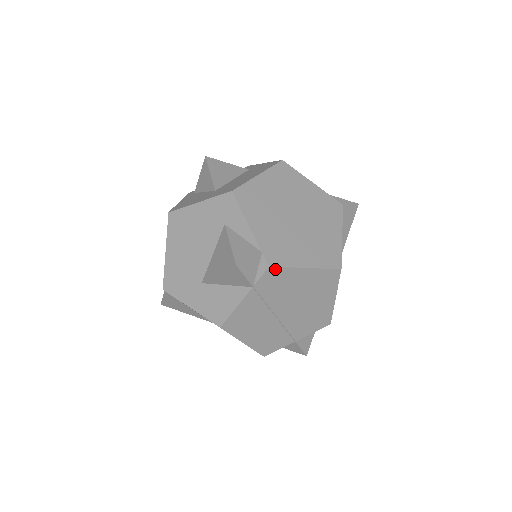
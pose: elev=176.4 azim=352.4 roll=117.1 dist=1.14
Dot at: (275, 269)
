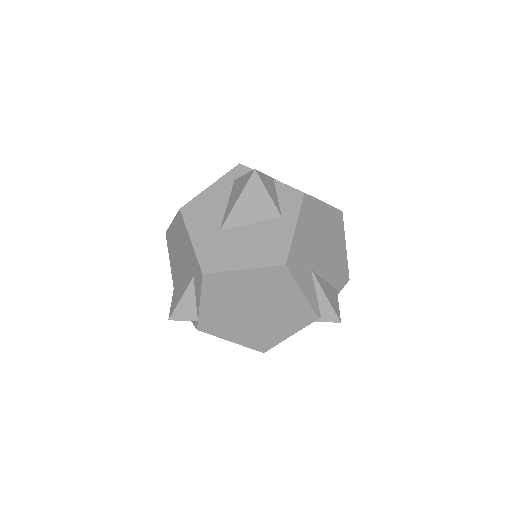
Dot at: (203, 331)
